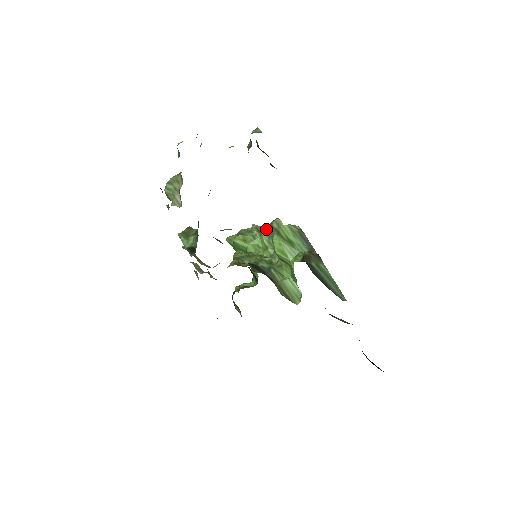
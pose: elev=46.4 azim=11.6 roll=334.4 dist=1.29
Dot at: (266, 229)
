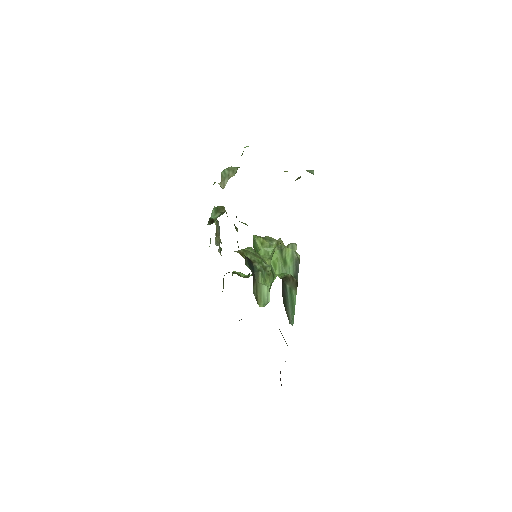
Dot at: (282, 245)
